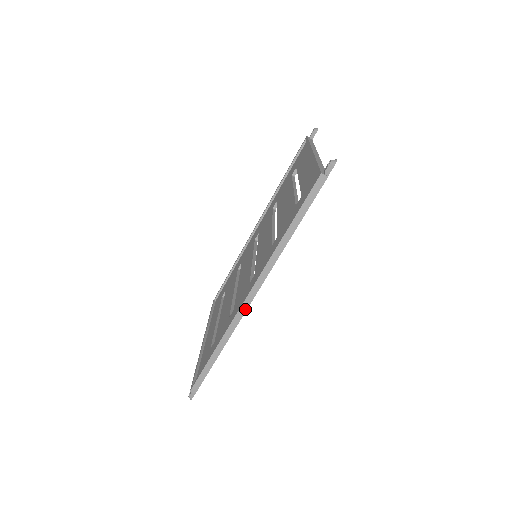
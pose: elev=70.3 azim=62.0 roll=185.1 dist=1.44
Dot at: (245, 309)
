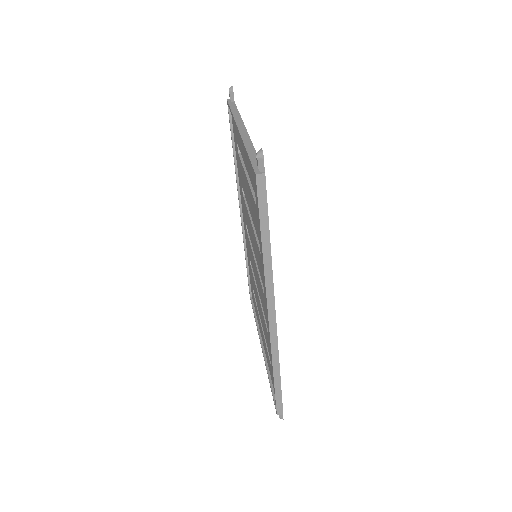
Dot at: (275, 331)
